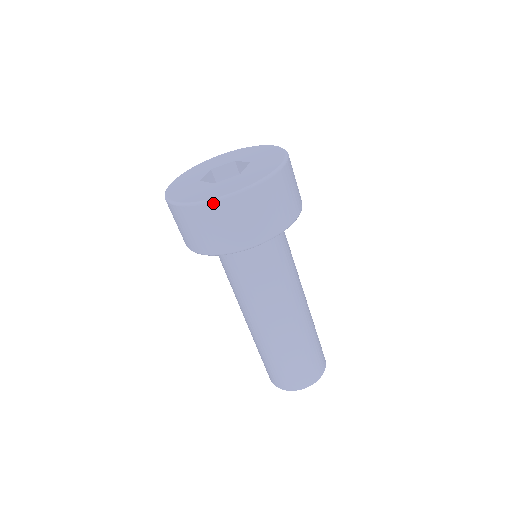
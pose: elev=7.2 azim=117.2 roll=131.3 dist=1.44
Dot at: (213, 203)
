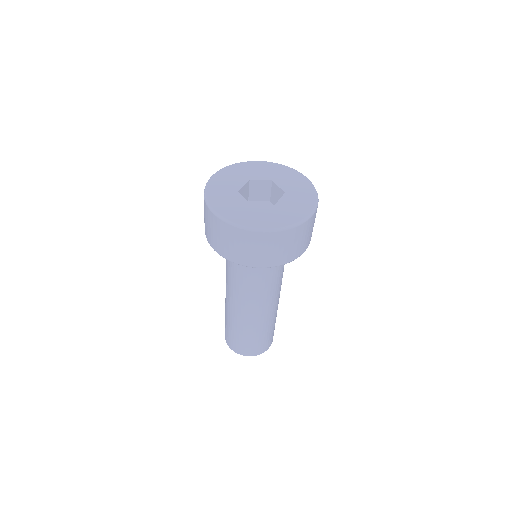
Dot at: (246, 230)
